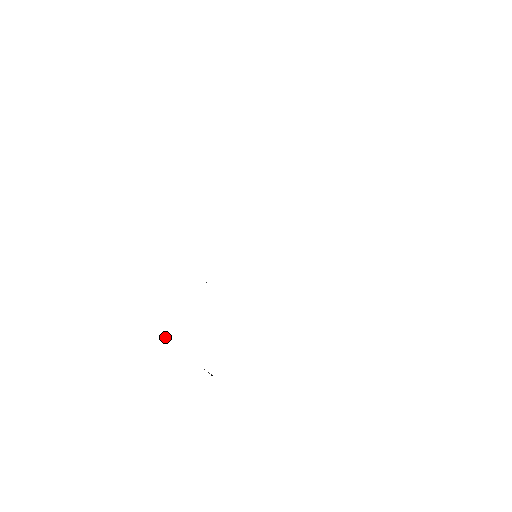
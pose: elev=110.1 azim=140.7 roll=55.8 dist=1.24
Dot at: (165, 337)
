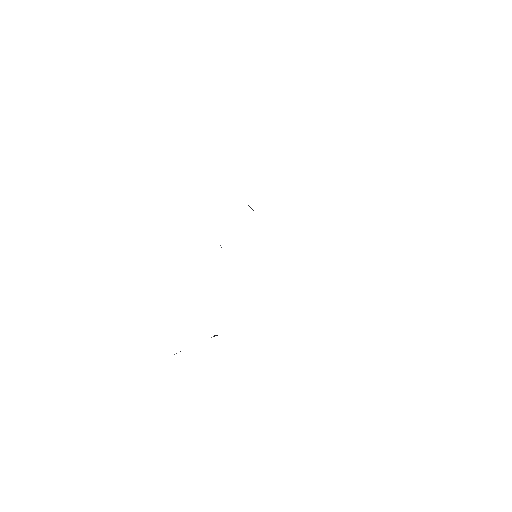
Dot at: occluded
